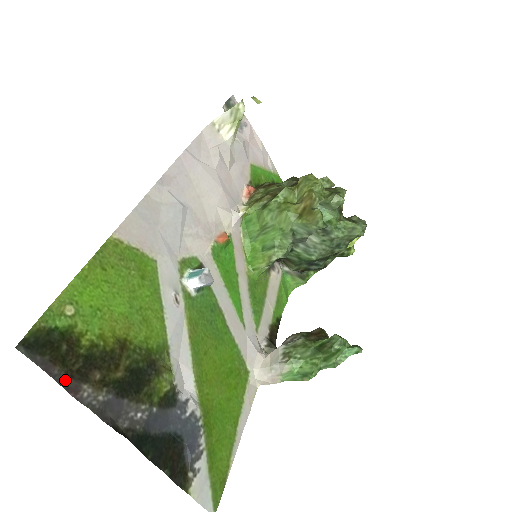
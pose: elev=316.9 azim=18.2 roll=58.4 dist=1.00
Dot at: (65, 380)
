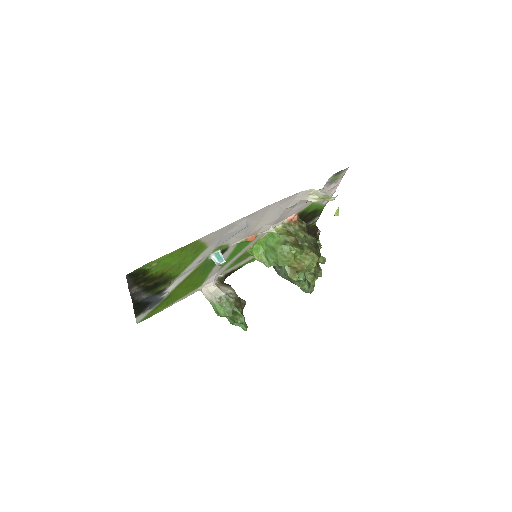
Dot at: (131, 285)
